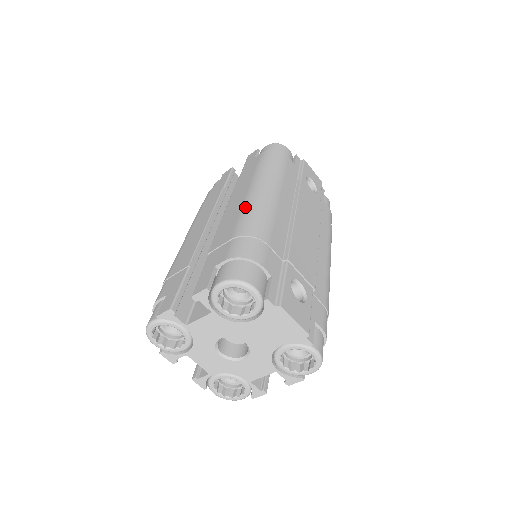
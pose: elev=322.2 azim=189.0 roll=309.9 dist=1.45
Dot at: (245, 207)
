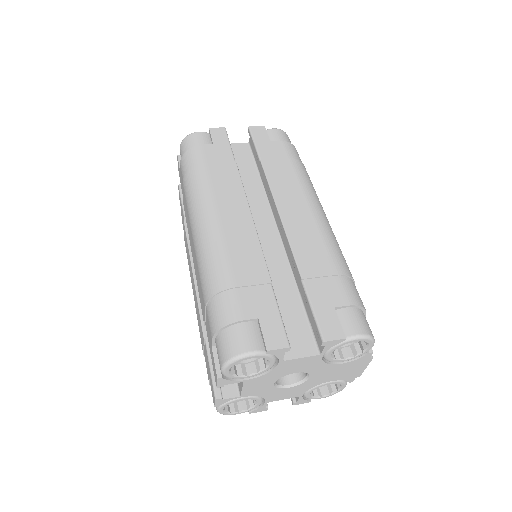
Dot at: (322, 230)
